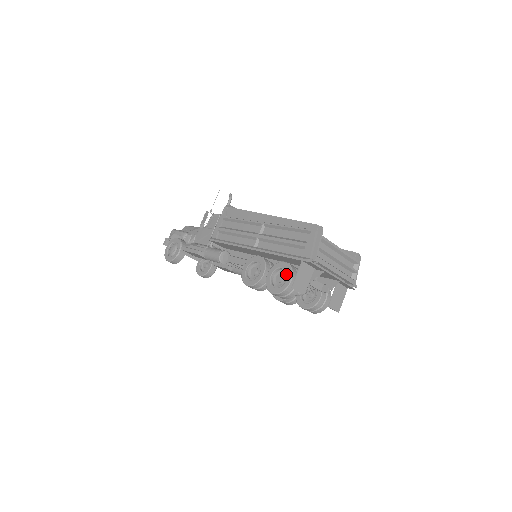
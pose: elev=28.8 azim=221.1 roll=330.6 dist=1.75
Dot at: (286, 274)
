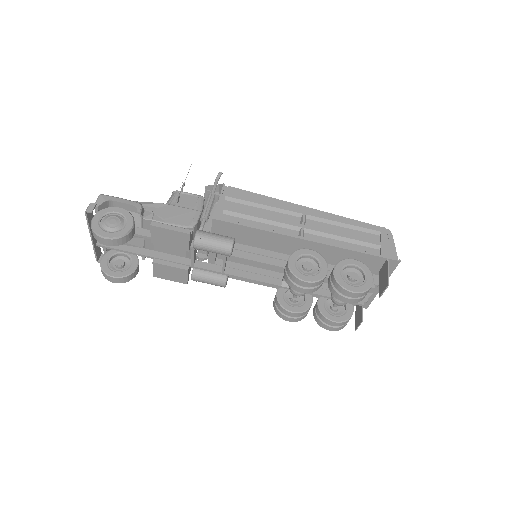
Dot at: (363, 272)
